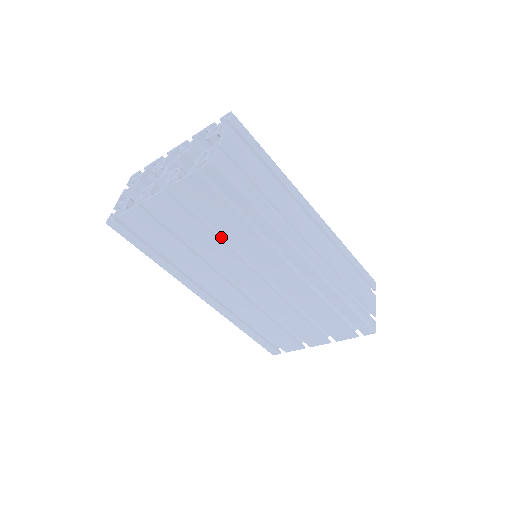
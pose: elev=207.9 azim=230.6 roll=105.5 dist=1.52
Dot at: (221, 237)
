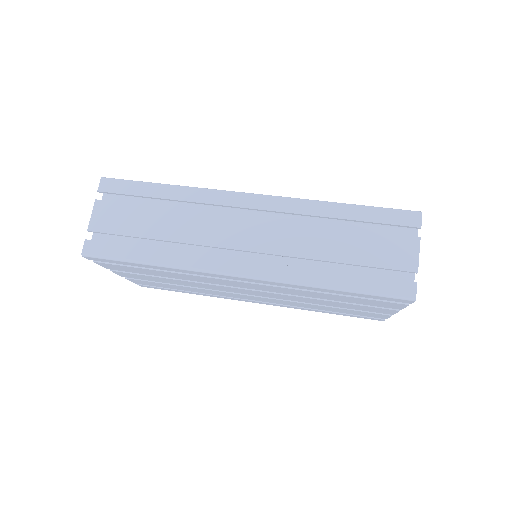
Dot at: occluded
